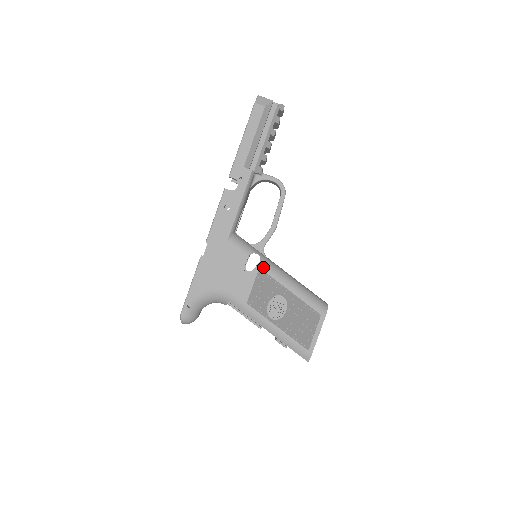
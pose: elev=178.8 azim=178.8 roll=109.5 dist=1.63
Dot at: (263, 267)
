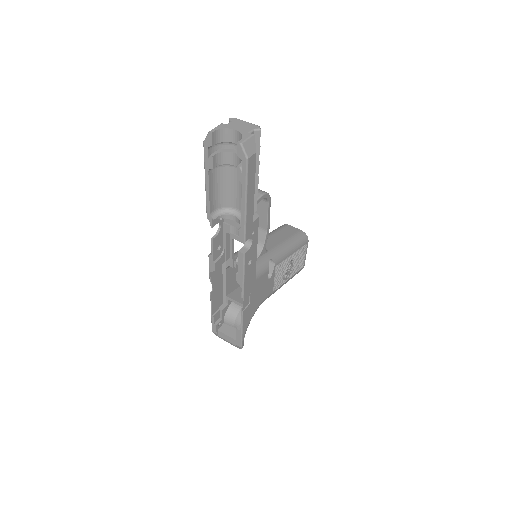
Dot at: (277, 263)
